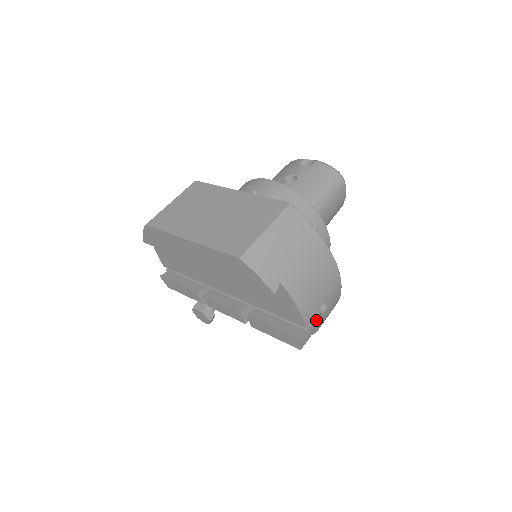
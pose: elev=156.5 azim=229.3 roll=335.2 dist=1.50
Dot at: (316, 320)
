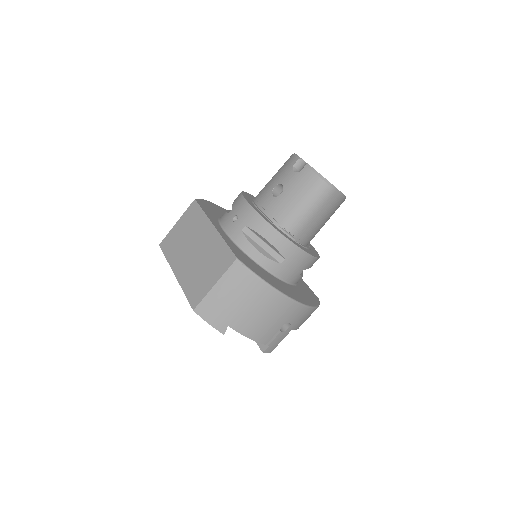
Dot at: (279, 336)
